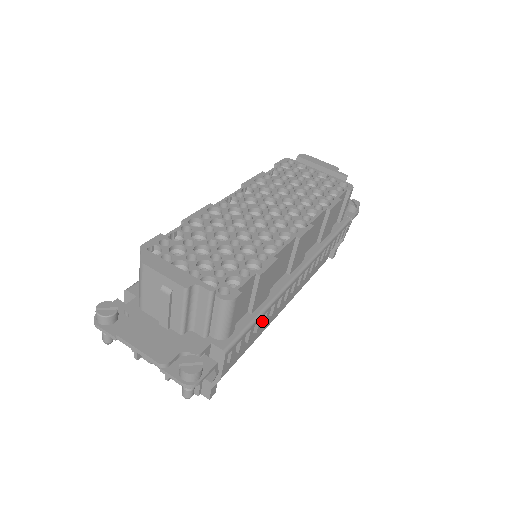
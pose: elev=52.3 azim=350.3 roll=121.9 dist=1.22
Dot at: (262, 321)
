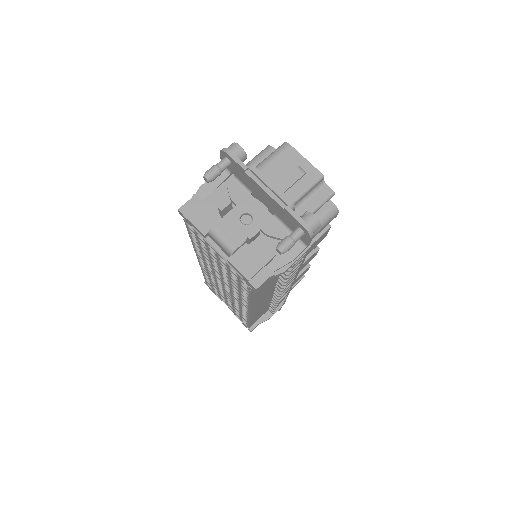
Dot at: occluded
